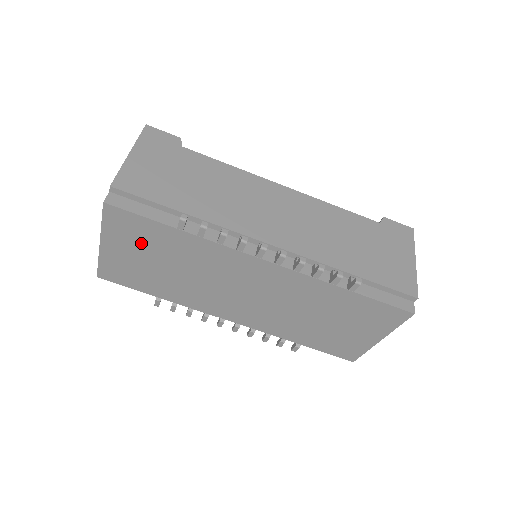
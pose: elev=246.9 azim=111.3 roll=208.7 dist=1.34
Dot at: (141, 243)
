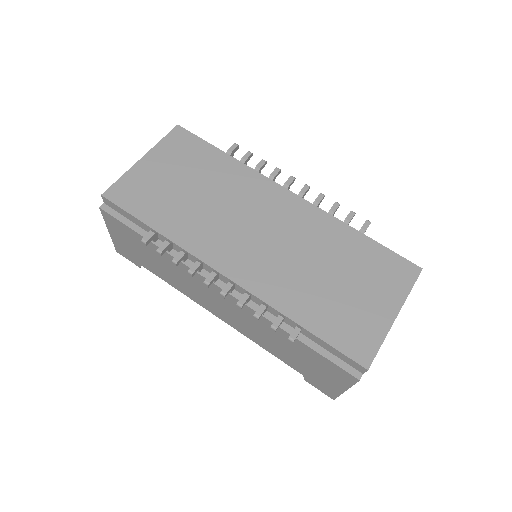
Dot at: (184, 162)
